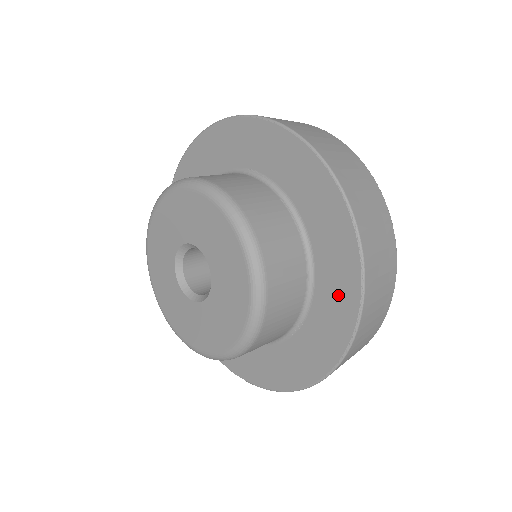
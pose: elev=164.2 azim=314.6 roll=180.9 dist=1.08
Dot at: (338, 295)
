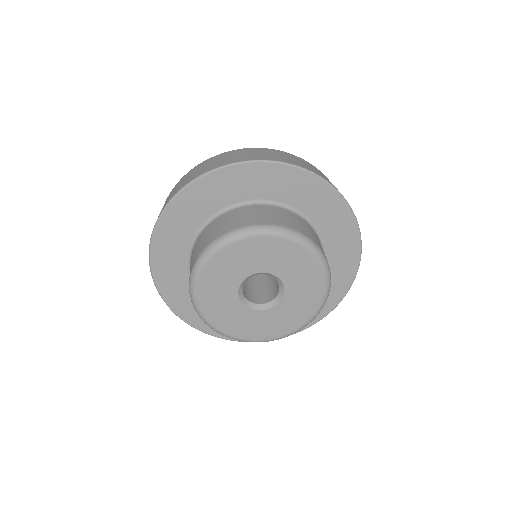
Dot at: occluded
